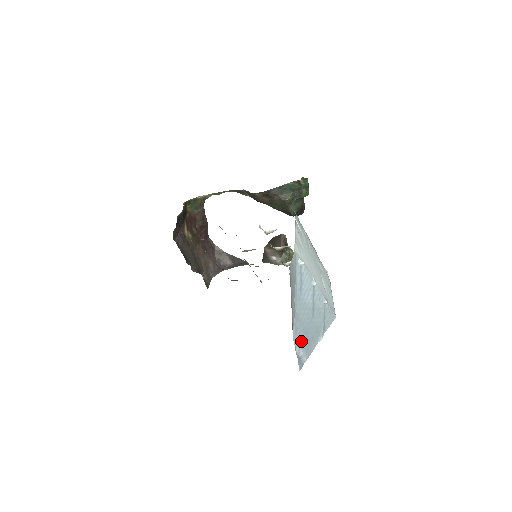
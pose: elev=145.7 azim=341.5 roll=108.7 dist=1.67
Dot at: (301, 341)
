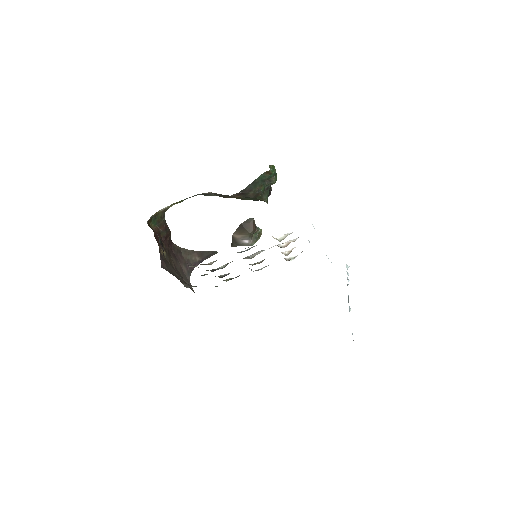
Dot at: occluded
